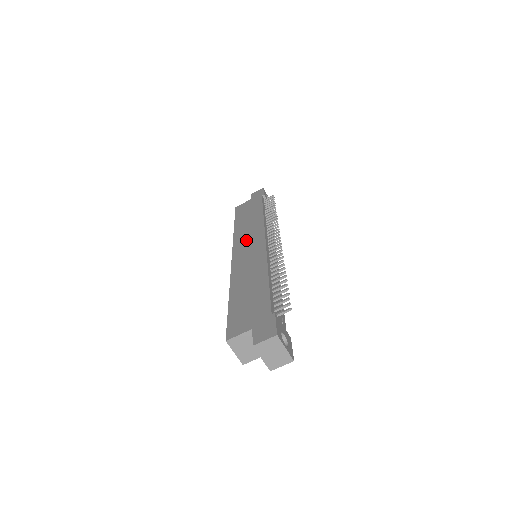
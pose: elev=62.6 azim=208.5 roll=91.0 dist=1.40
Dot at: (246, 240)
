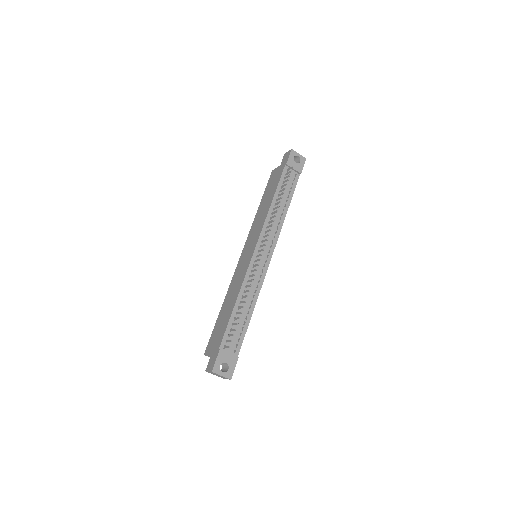
Dot at: (251, 239)
